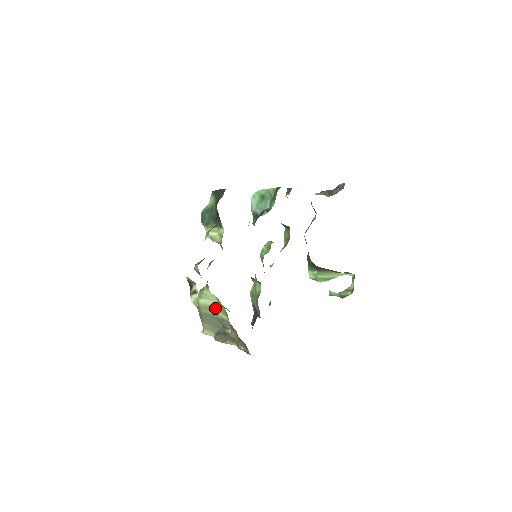
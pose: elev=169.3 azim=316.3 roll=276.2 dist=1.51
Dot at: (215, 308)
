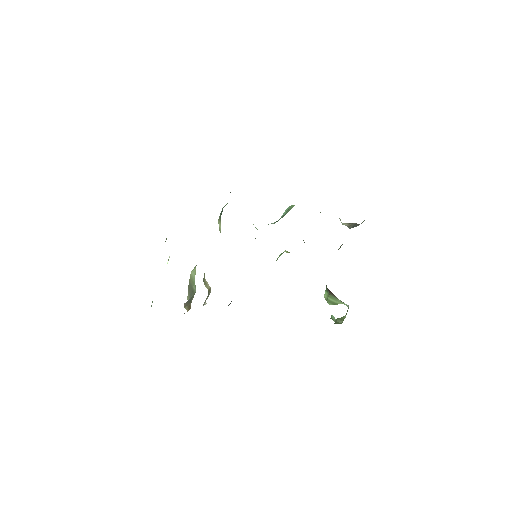
Dot at: (193, 280)
